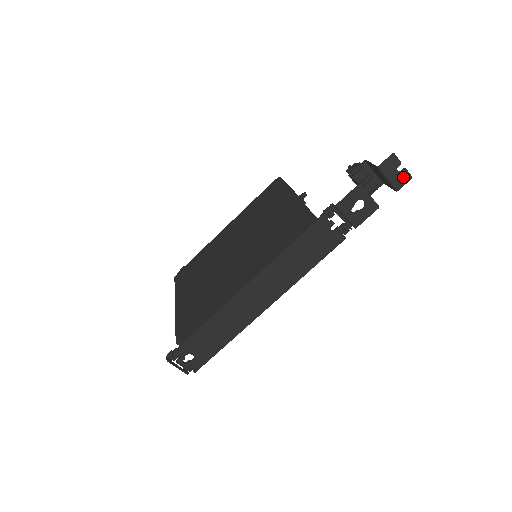
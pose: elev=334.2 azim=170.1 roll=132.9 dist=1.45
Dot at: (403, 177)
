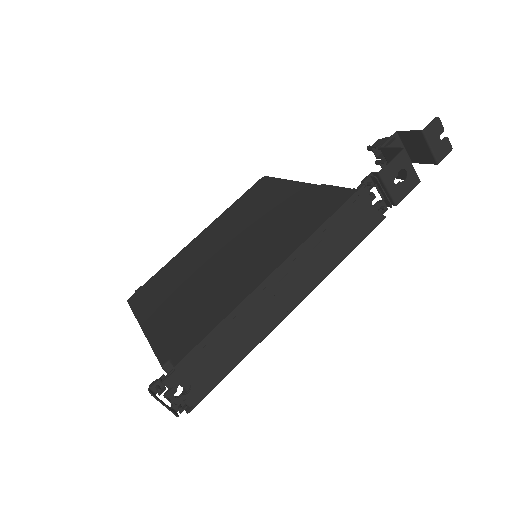
Dot at: (444, 147)
